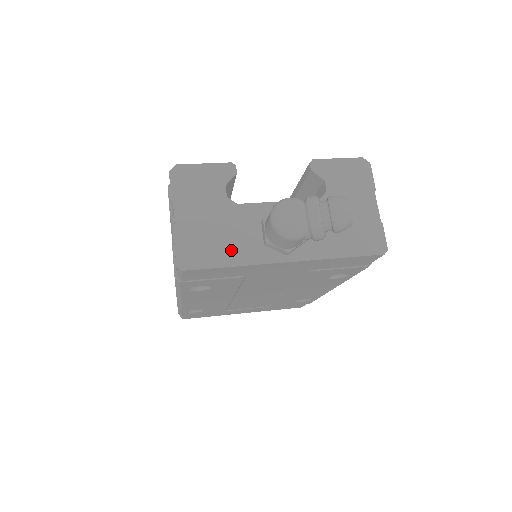
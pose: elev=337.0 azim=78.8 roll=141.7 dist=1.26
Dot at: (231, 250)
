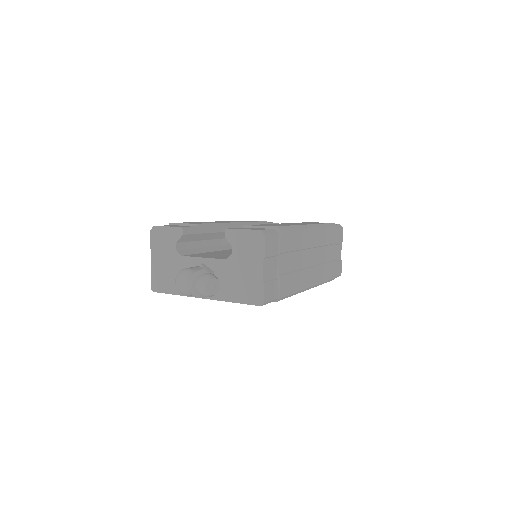
Dot at: occluded
